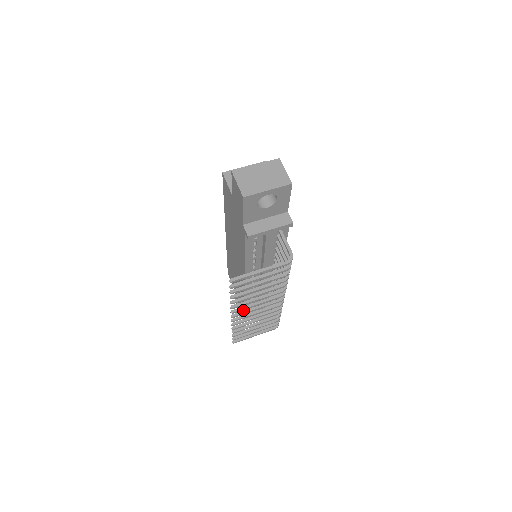
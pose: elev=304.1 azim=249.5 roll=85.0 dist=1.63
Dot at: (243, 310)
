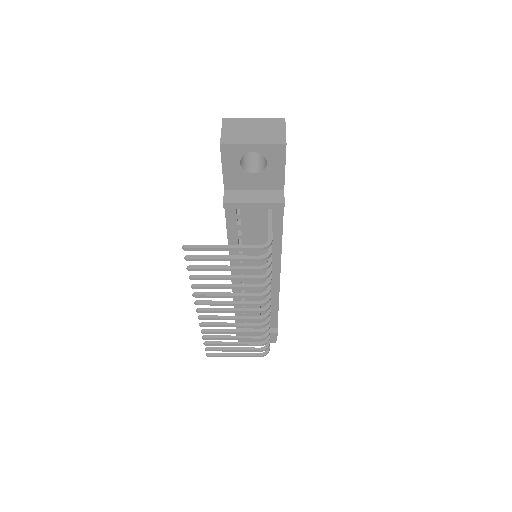
Dot at: occluded
